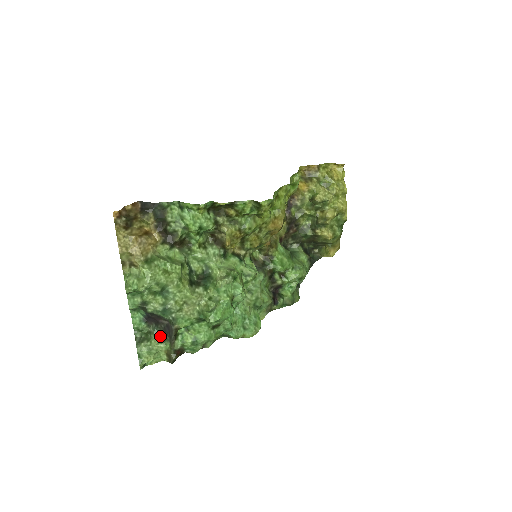
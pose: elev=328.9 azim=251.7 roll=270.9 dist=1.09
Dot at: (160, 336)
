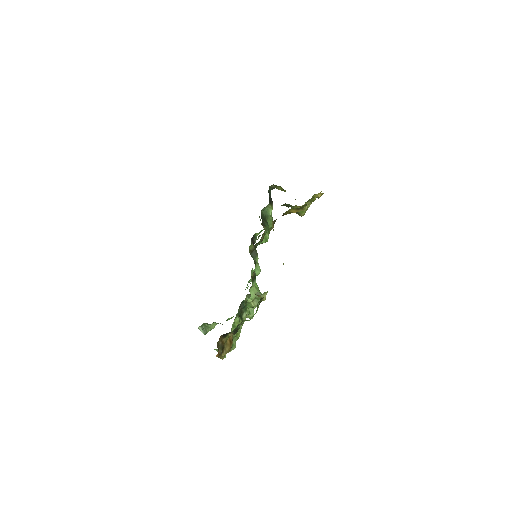
Dot at: (213, 323)
